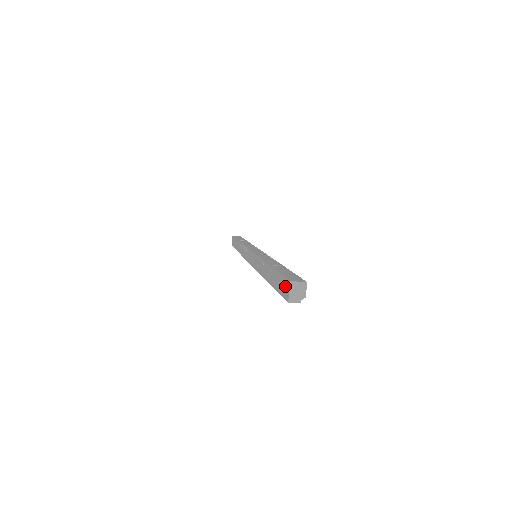
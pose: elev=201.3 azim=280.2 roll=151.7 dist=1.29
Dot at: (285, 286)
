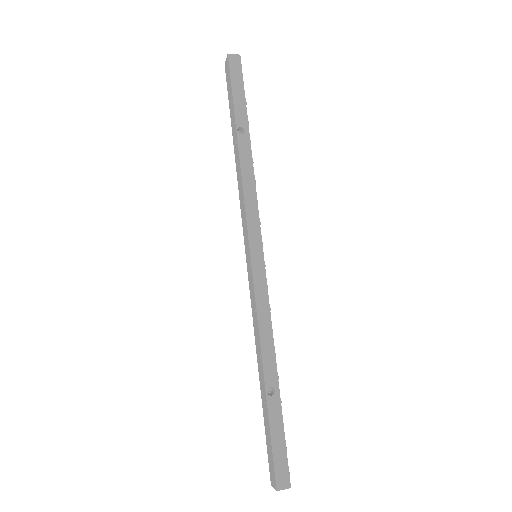
Dot at: (272, 473)
